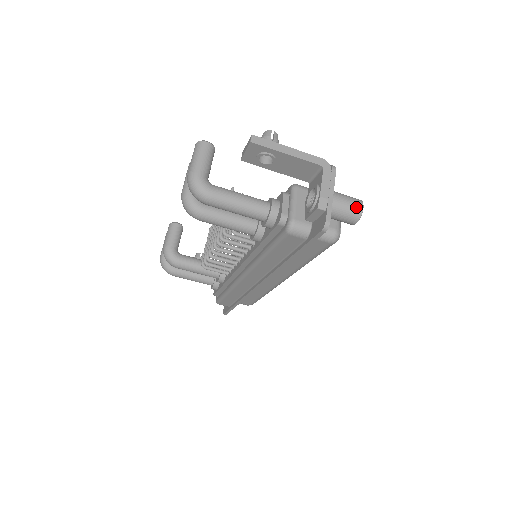
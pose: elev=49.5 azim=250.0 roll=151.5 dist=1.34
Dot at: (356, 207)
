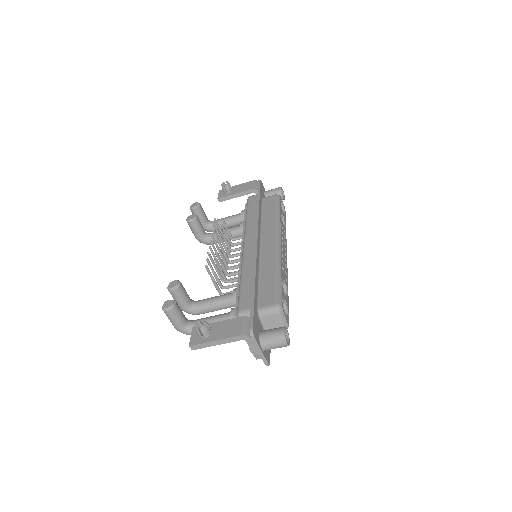
Dot at: (282, 346)
